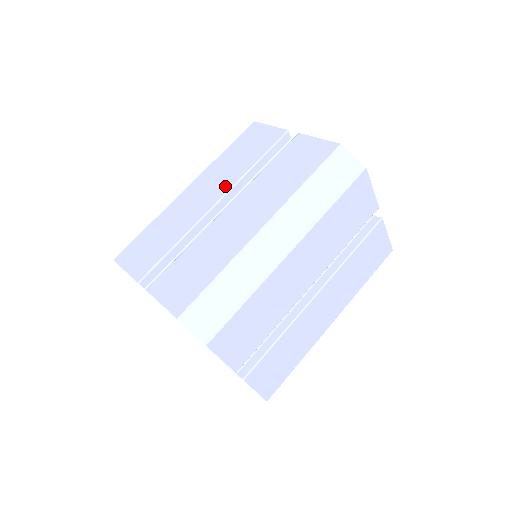
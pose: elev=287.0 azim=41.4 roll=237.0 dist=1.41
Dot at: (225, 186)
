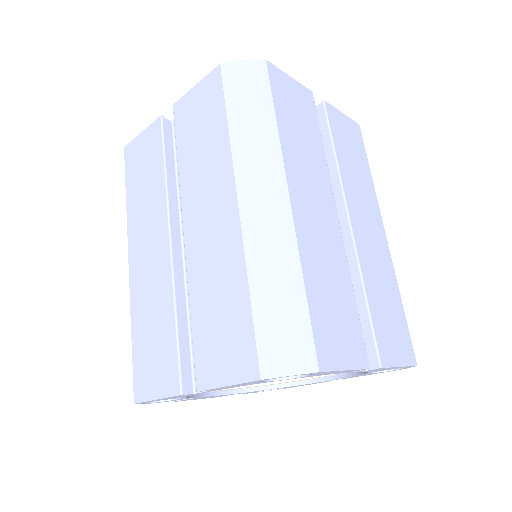
Dot at: (160, 220)
